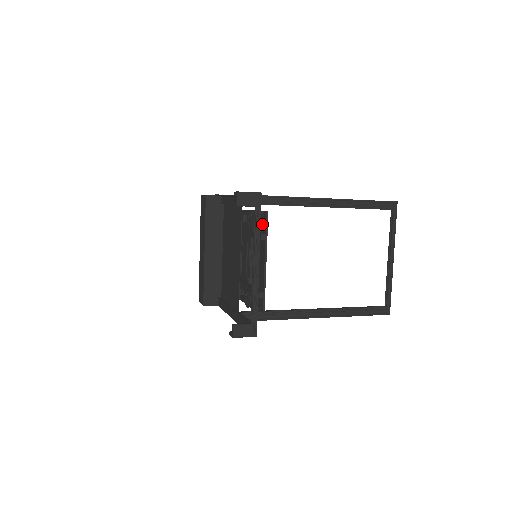
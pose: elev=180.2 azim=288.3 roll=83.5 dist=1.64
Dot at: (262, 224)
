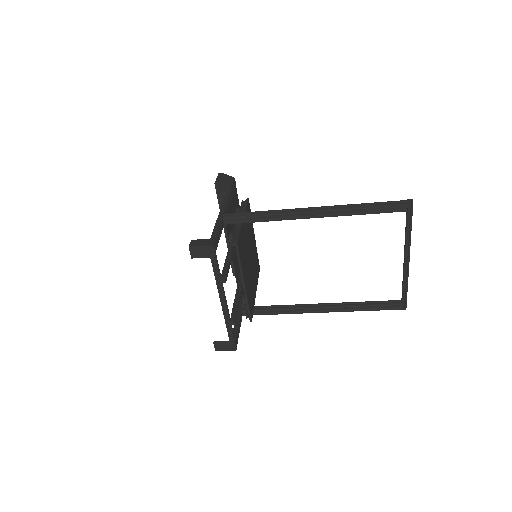
Dot at: occluded
